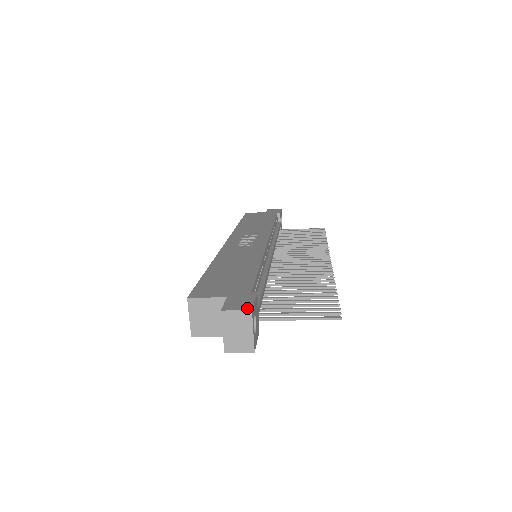
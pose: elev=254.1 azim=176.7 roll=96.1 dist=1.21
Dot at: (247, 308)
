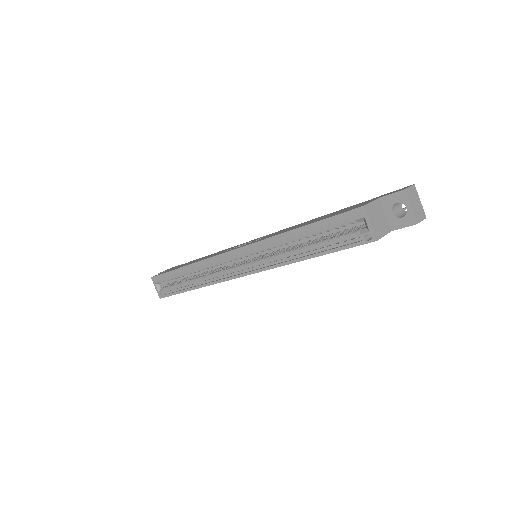
Dot at: (409, 186)
